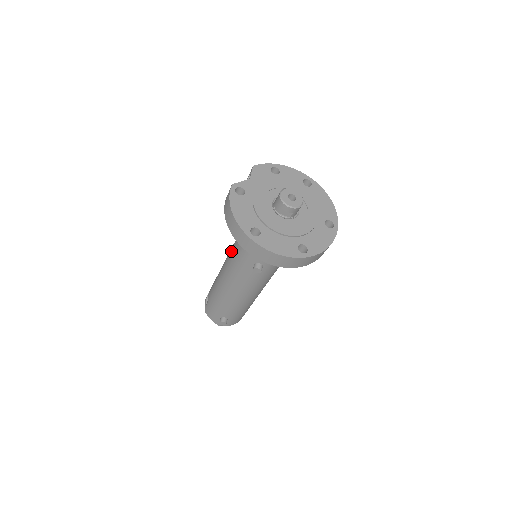
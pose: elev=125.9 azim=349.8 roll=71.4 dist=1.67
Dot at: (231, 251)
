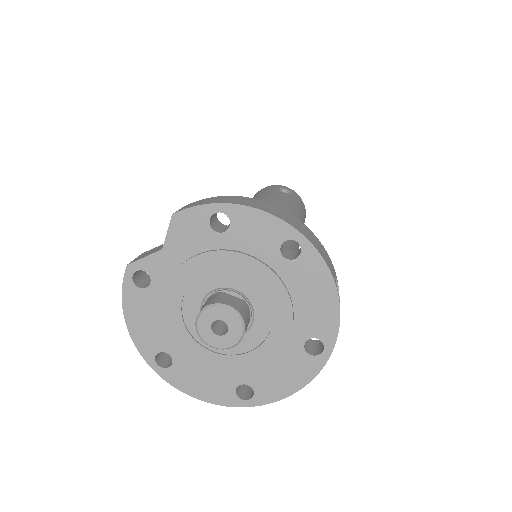
Dot at: occluded
